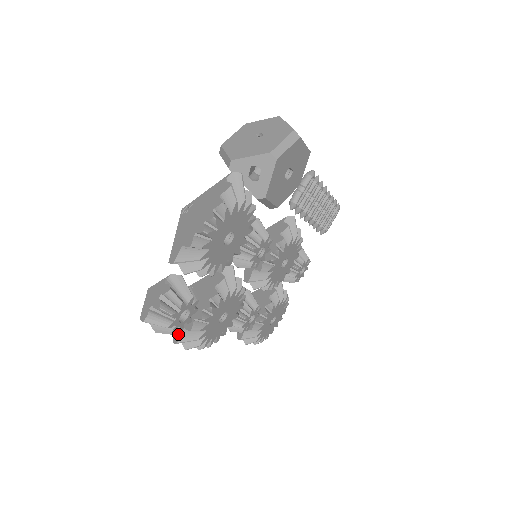
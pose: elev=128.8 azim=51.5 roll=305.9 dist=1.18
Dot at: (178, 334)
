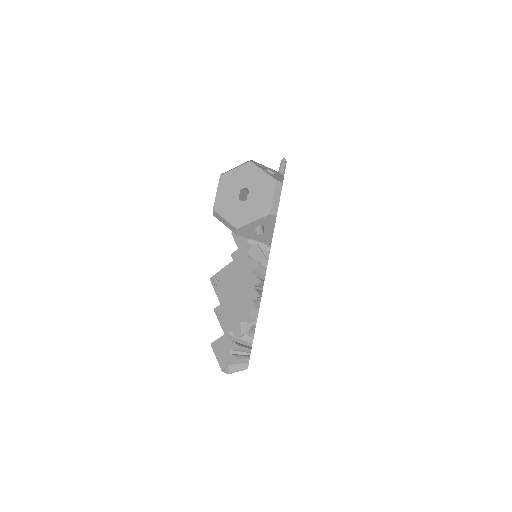
Dot at: occluded
